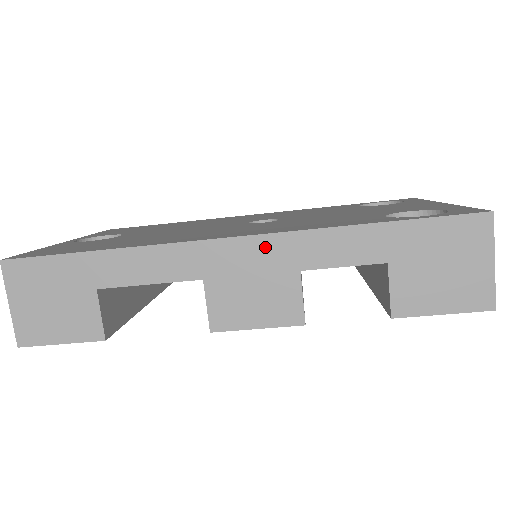
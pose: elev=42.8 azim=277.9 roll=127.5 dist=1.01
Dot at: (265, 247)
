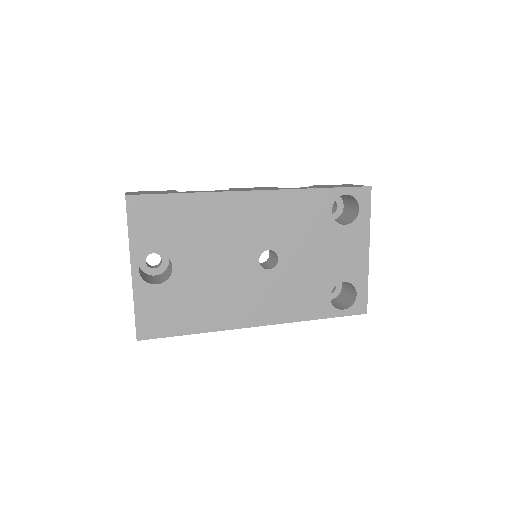
Dot at: occluded
